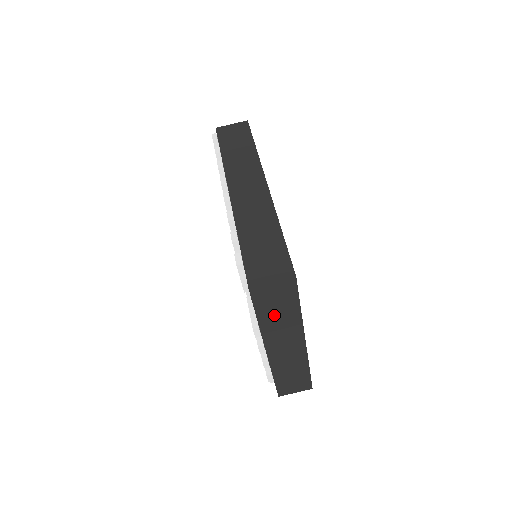
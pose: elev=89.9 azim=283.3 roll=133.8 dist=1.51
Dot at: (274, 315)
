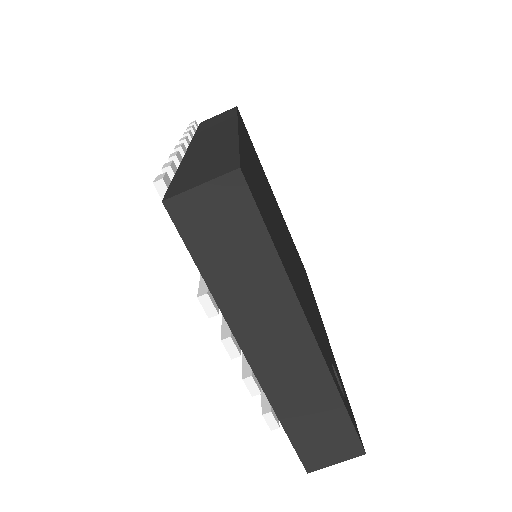
Dot at: (232, 268)
